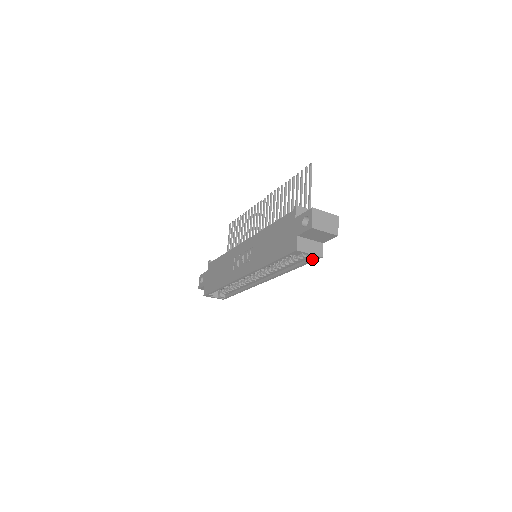
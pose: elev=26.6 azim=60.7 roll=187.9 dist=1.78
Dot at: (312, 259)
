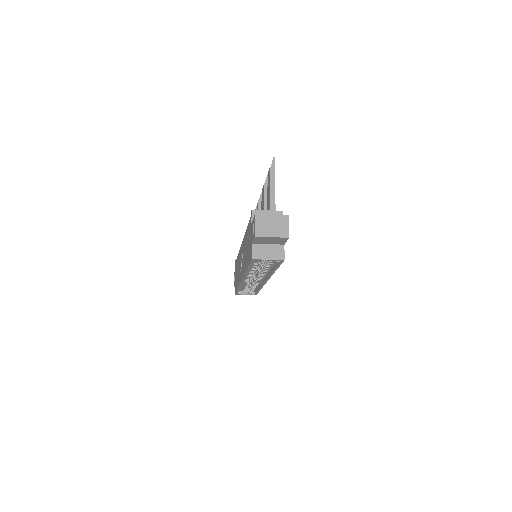
Dot at: (278, 262)
